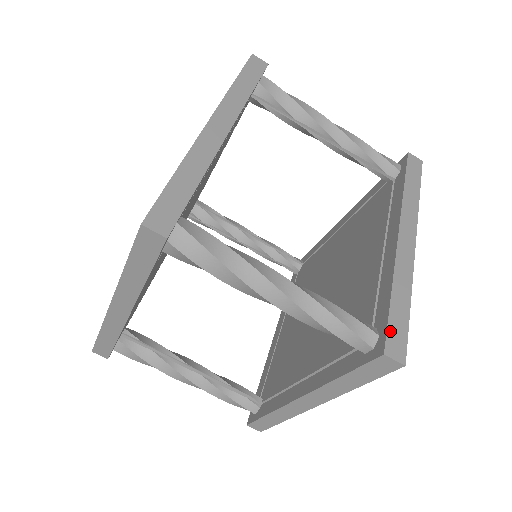
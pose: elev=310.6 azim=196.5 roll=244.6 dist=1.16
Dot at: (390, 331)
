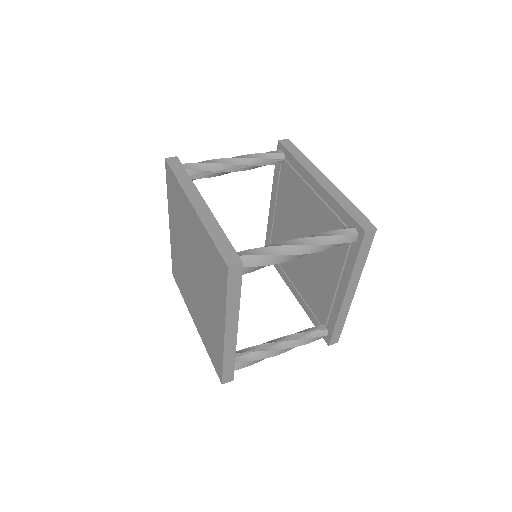
Dot at: (358, 221)
